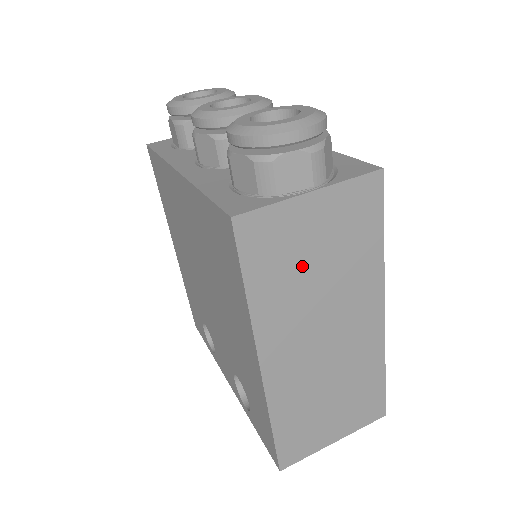
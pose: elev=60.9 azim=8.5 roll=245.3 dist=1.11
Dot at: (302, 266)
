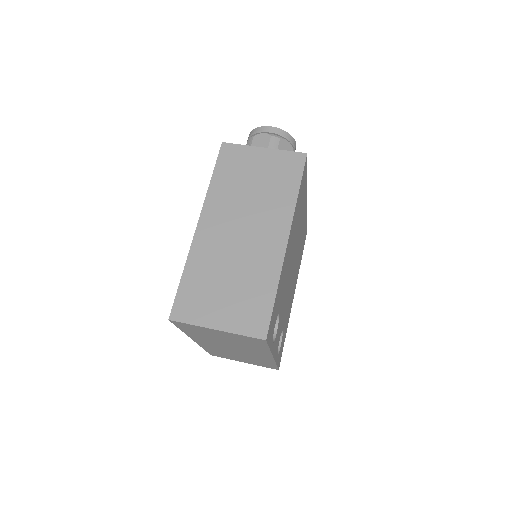
Dot at: (245, 180)
